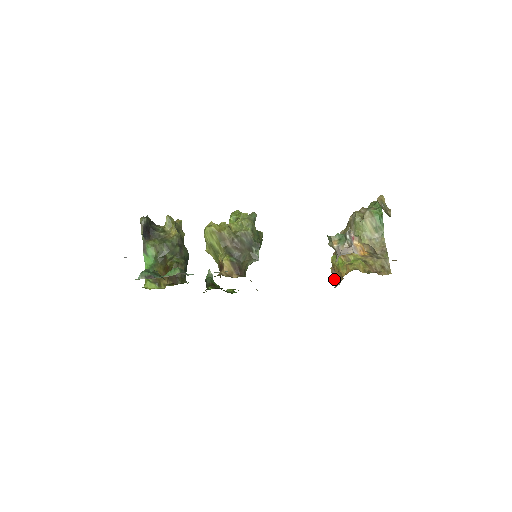
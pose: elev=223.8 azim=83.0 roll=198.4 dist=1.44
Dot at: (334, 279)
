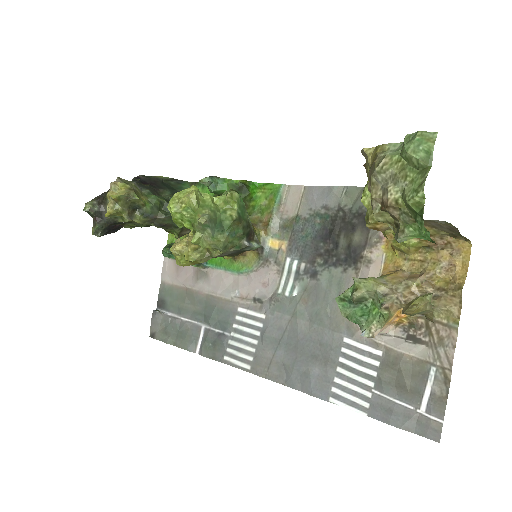
Dot at: occluded
